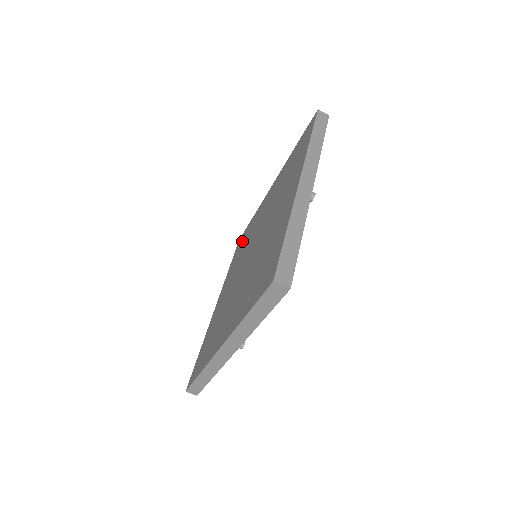
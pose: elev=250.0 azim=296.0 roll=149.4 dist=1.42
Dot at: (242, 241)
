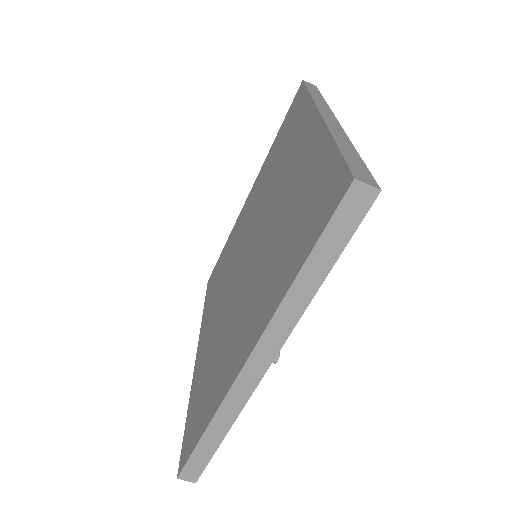
Dot at: (217, 272)
